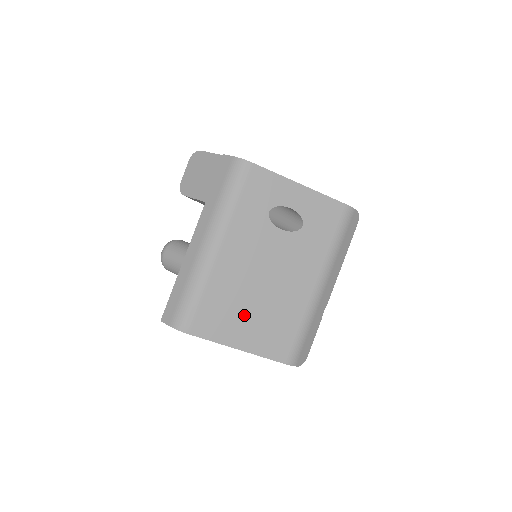
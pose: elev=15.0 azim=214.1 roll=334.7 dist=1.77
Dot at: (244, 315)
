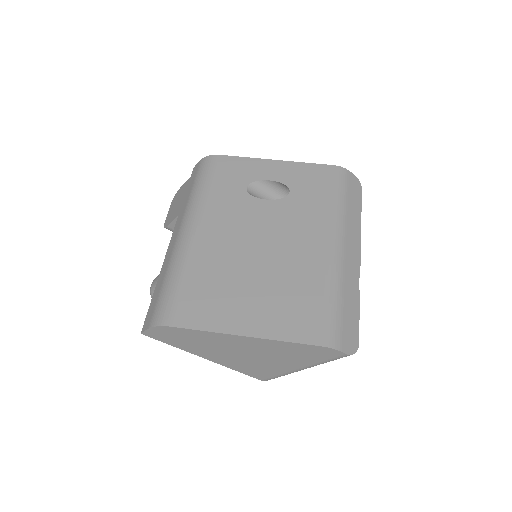
Dot at: (242, 292)
